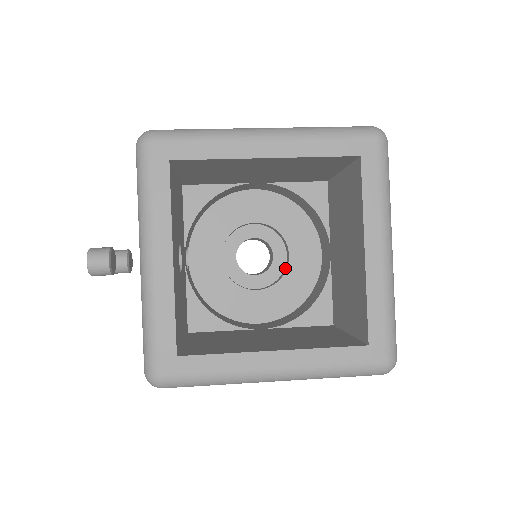
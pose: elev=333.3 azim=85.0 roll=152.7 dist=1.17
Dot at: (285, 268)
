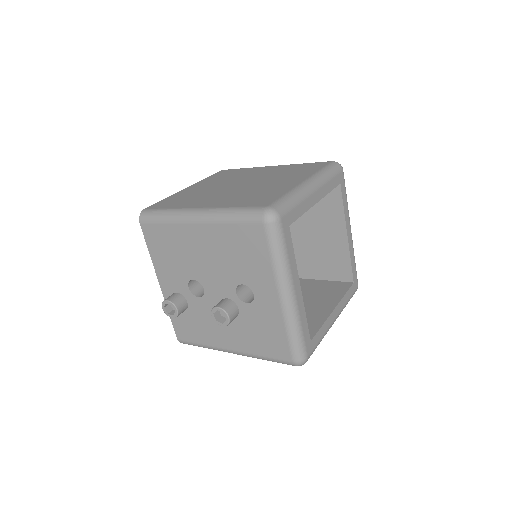
Dot at: occluded
